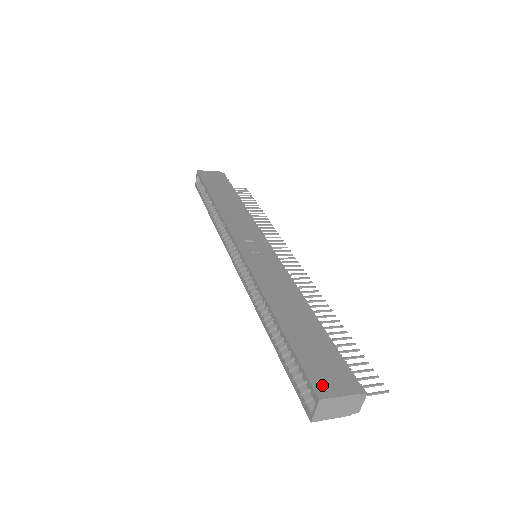
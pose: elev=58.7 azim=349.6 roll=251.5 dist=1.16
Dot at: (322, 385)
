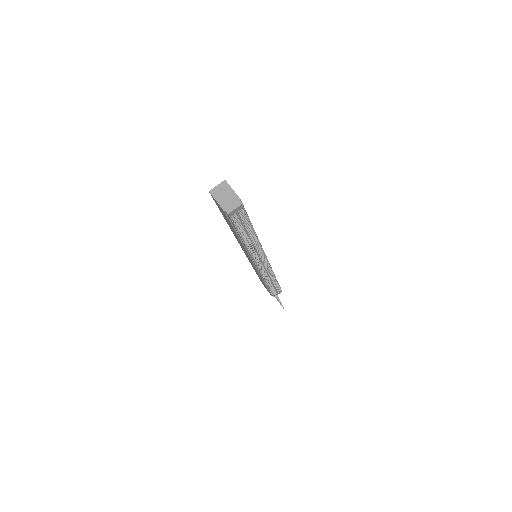
Dot at: occluded
